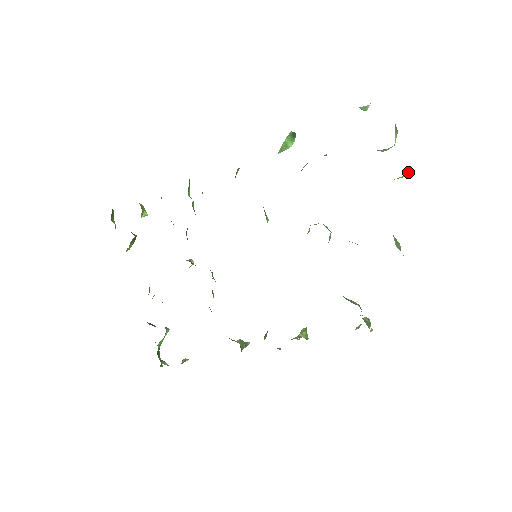
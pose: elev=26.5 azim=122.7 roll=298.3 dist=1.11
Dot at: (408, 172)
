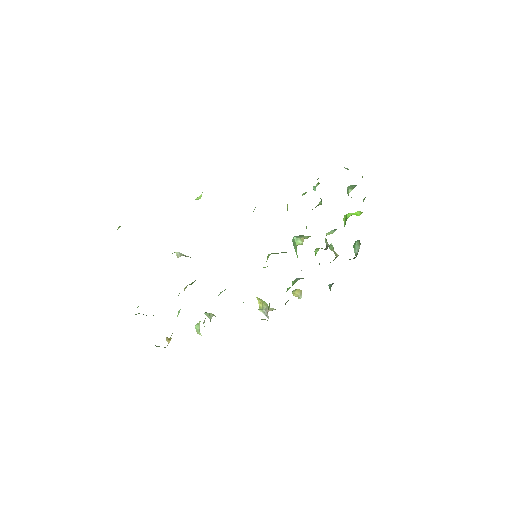
Dot at: (359, 212)
